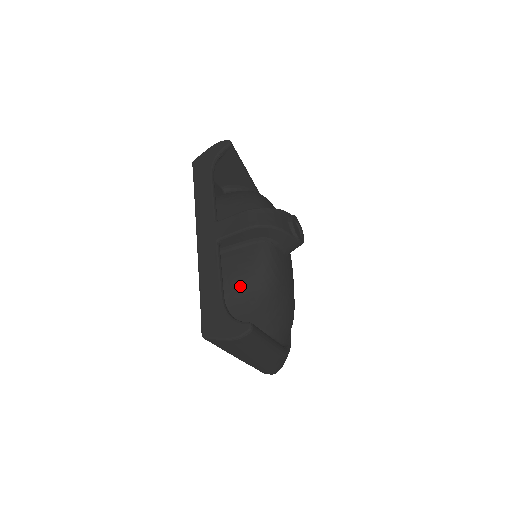
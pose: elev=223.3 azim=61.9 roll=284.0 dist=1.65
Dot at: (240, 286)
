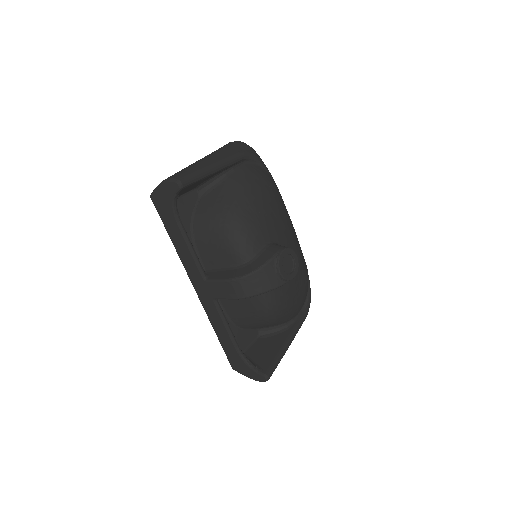
Dot at: (249, 323)
